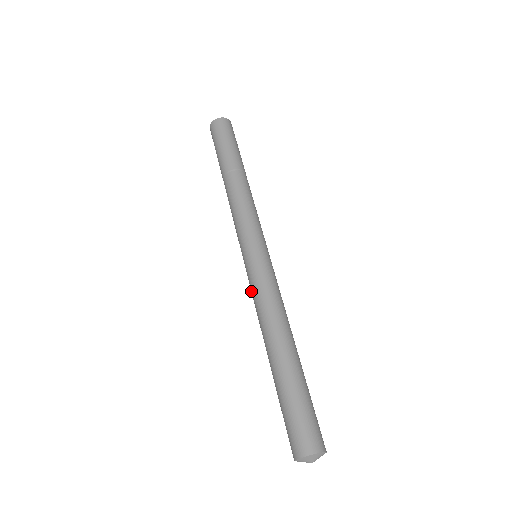
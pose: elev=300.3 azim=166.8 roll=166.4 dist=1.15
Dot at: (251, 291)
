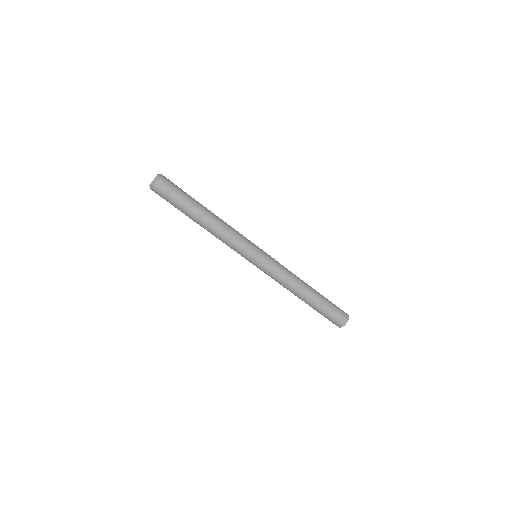
Dot at: (270, 276)
